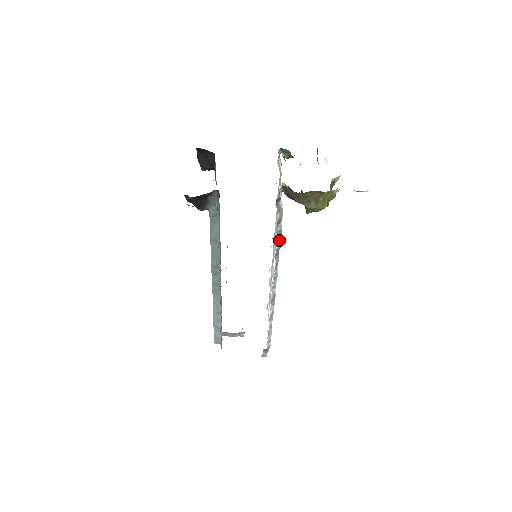
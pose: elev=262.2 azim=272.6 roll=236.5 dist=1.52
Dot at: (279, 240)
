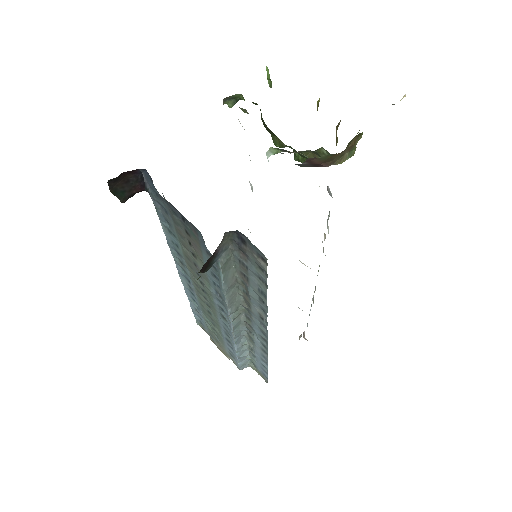
Dot at: occluded
